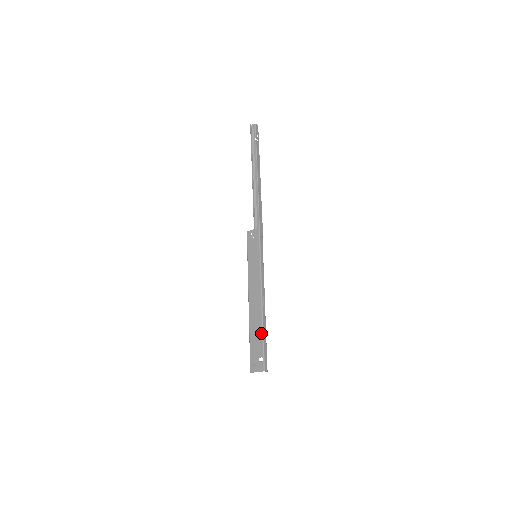
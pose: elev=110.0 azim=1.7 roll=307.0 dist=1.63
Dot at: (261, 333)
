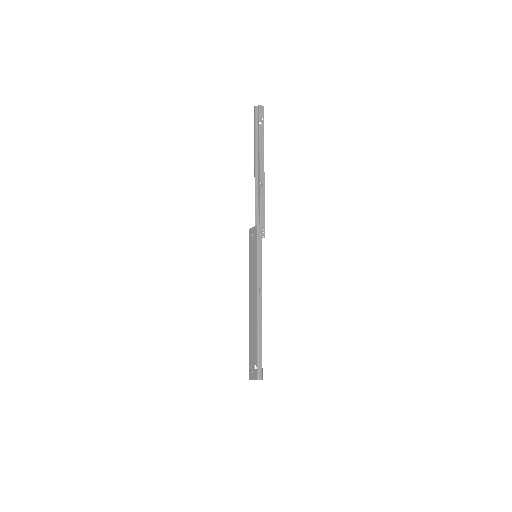
Dot at: (256, 340)
